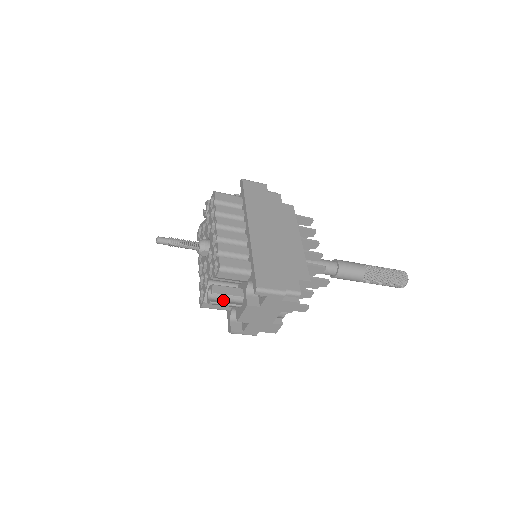
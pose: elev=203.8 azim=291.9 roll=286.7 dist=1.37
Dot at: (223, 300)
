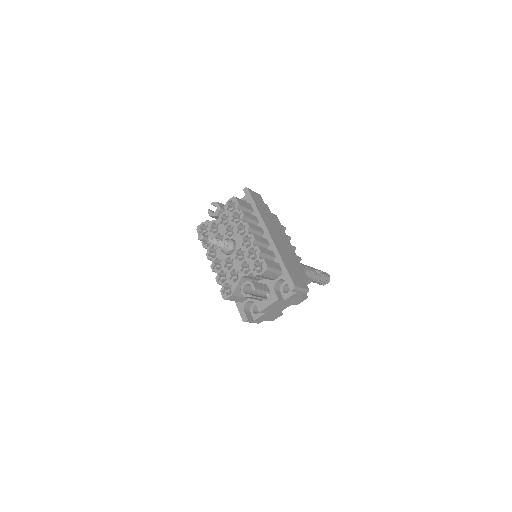
Dot at: occluded
